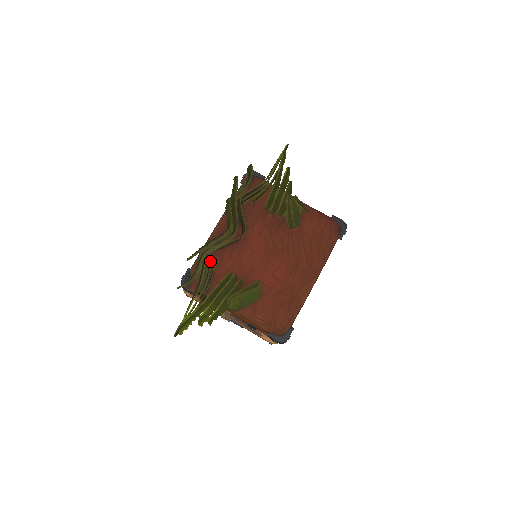
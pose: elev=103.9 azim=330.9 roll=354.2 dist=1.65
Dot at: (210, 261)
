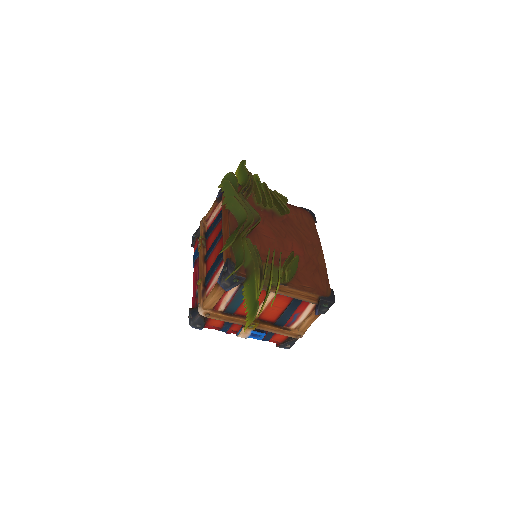
Dot at: occluded
